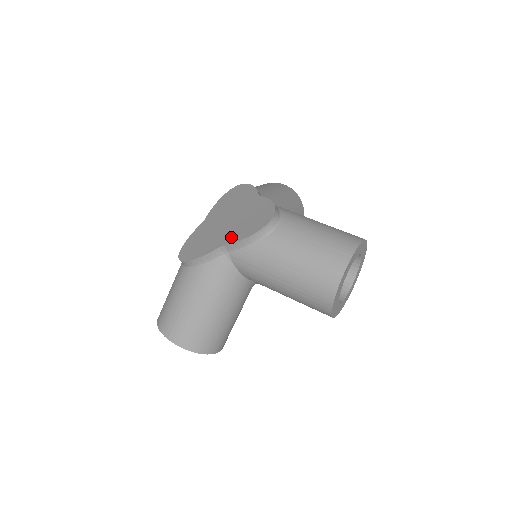
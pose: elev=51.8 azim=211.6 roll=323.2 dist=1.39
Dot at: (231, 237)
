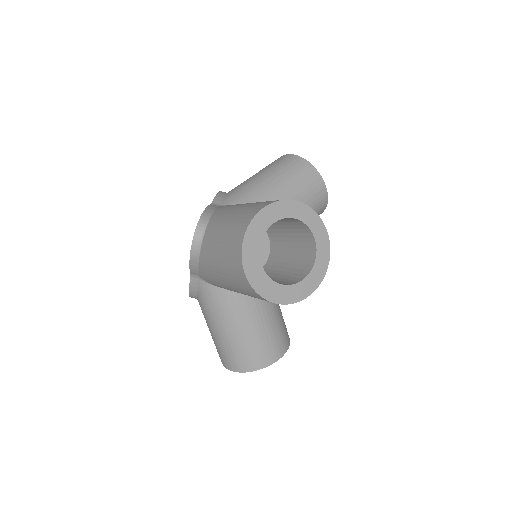
Dot at: occluded
